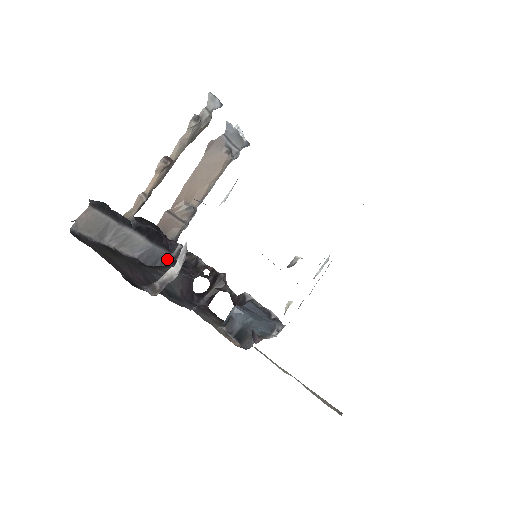
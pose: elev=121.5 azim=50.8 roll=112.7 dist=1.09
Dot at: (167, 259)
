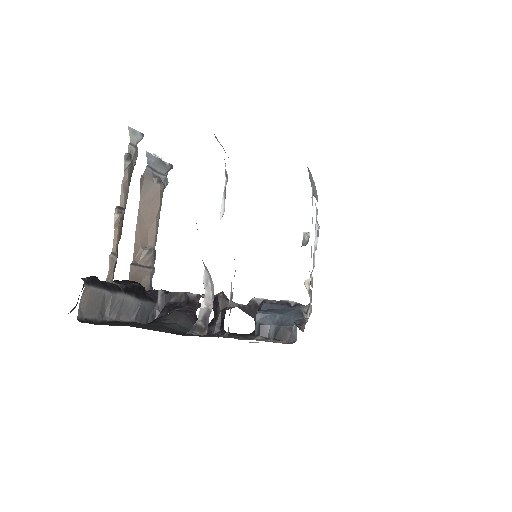
Dot at: (155, 310)
